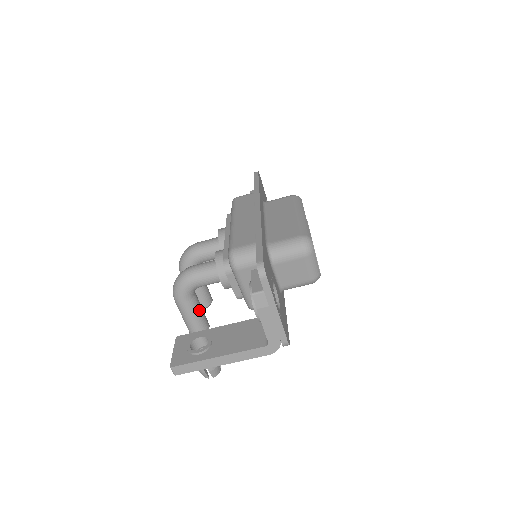
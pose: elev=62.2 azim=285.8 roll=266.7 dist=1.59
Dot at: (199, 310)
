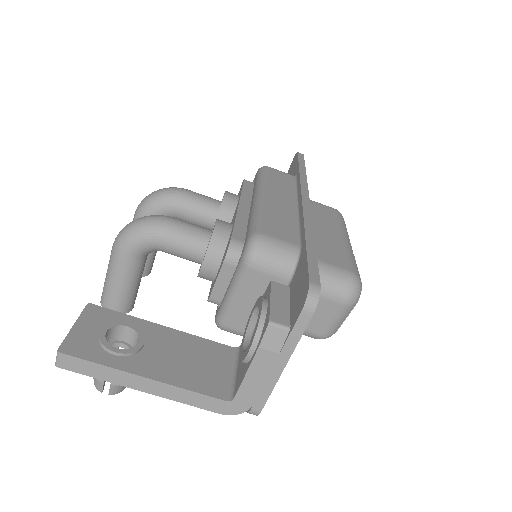
Dot at: (137, 280)
